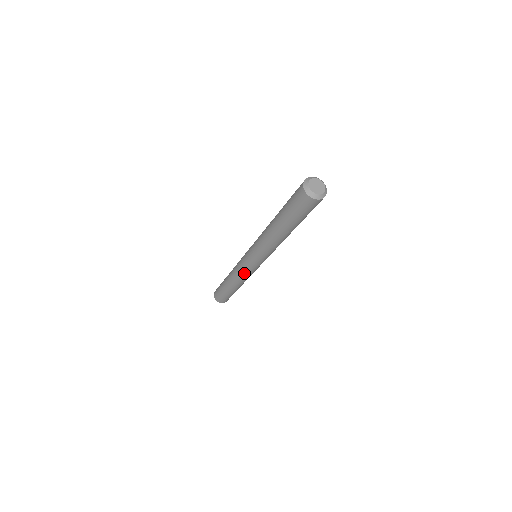
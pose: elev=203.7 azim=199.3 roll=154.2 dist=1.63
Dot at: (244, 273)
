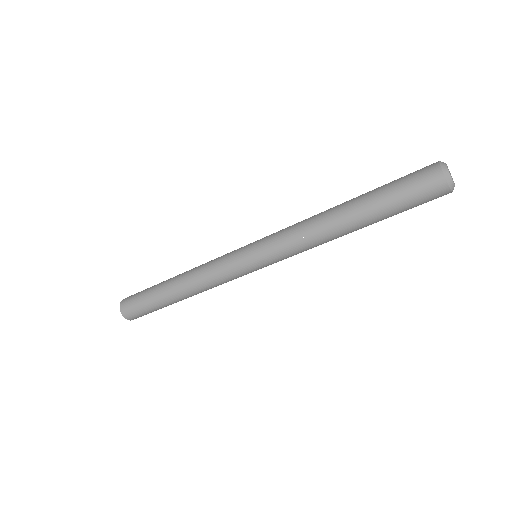
Dot at: (219, 270)
